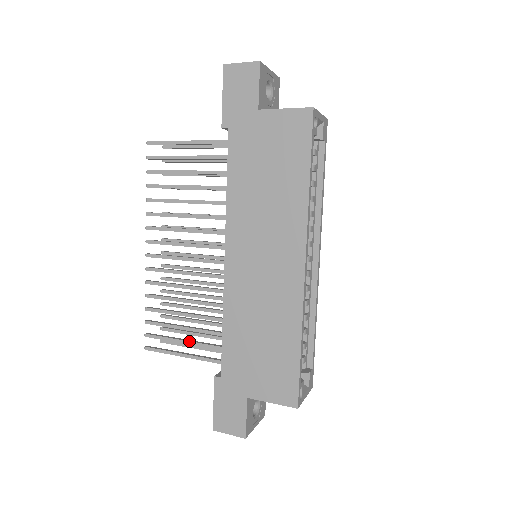
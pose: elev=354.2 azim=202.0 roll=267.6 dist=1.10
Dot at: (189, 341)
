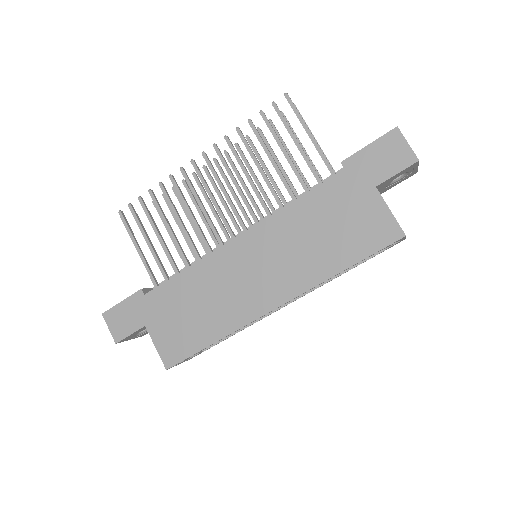
Dot at: (152, 247)
